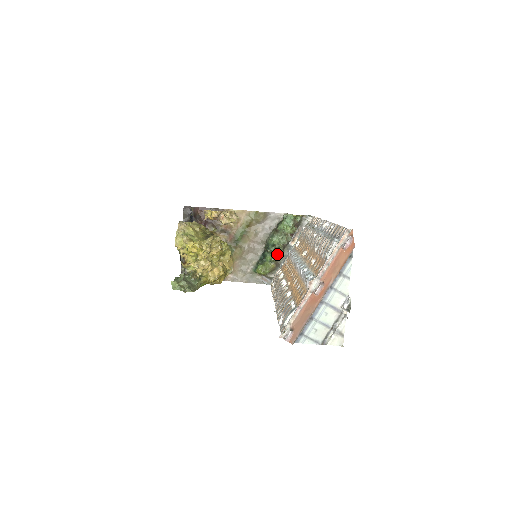
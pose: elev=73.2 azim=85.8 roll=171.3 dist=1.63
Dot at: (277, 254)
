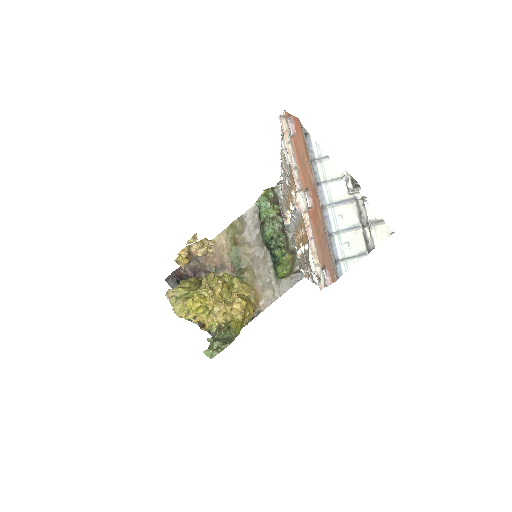
Dot at: (282, 243)
